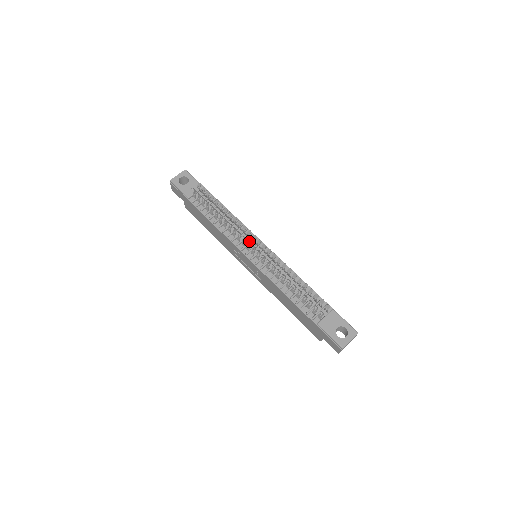
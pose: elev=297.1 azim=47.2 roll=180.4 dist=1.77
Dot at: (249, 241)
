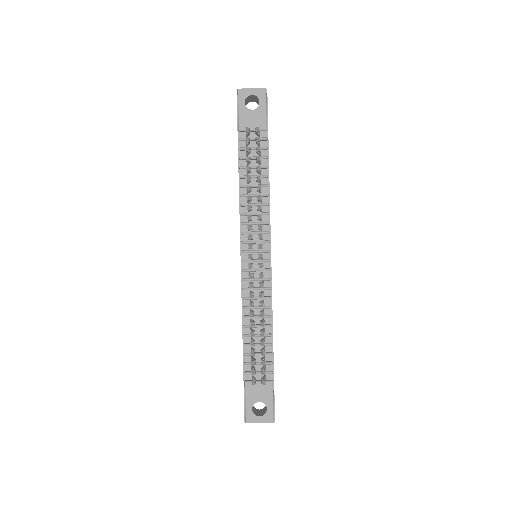
Dot at: (259, 239)
